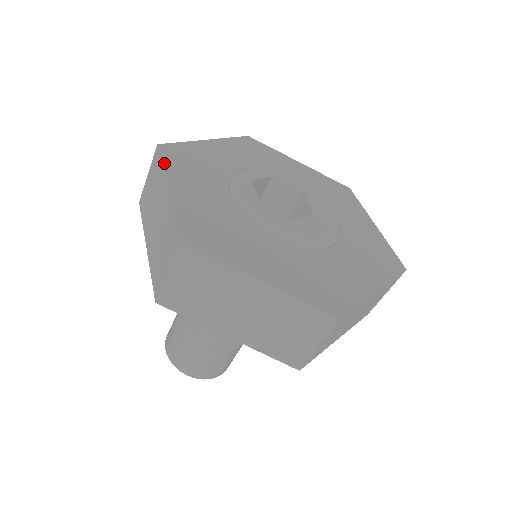
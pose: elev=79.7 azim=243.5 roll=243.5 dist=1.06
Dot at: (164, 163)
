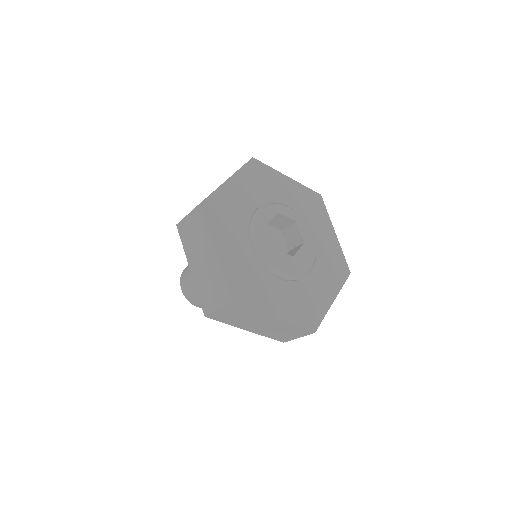
Dot at: (243, 168)
